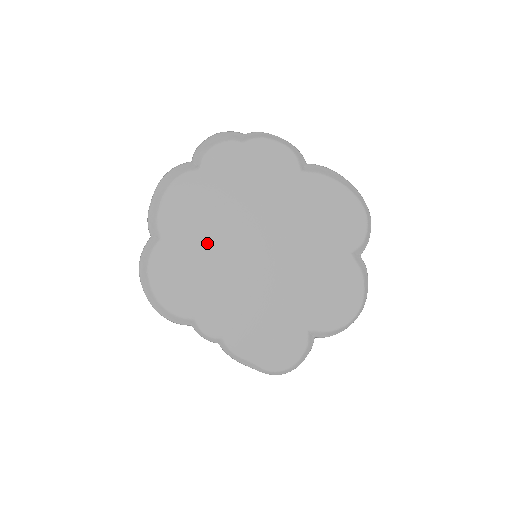
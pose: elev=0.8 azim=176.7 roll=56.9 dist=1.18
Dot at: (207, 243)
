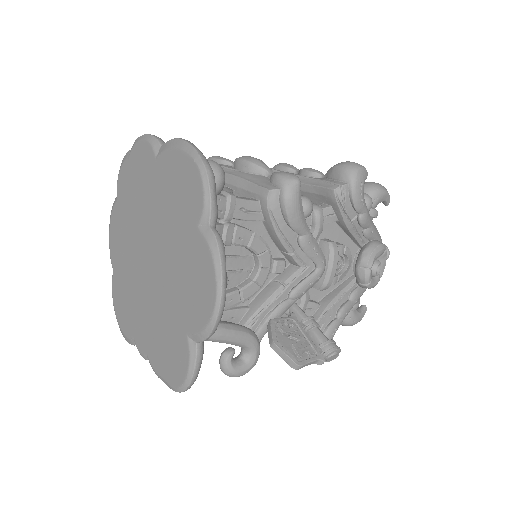
Dot at: (128, 263)
